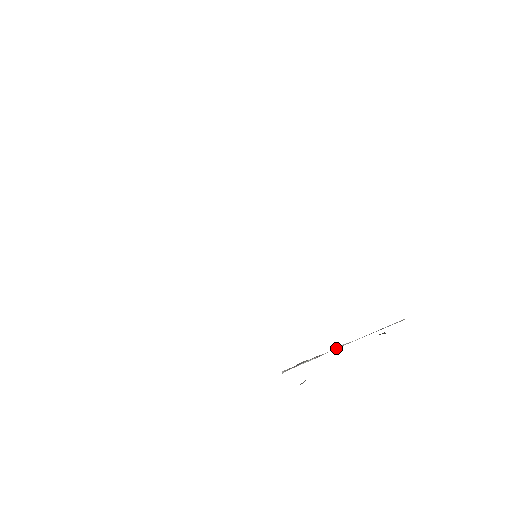
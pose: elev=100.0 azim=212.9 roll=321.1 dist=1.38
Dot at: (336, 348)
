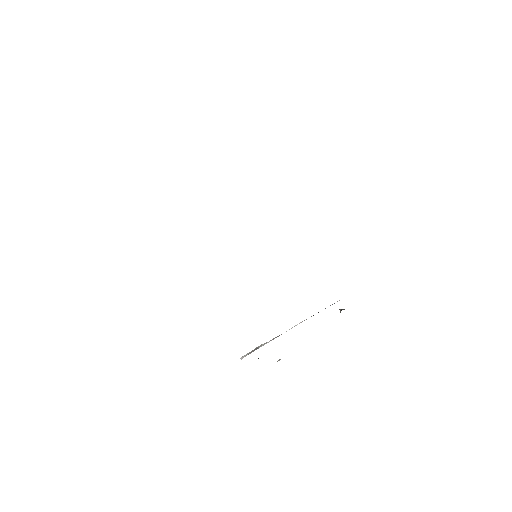
Dot at: occluded
